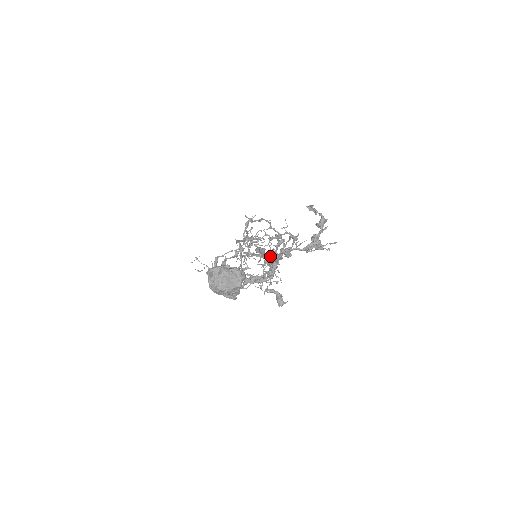
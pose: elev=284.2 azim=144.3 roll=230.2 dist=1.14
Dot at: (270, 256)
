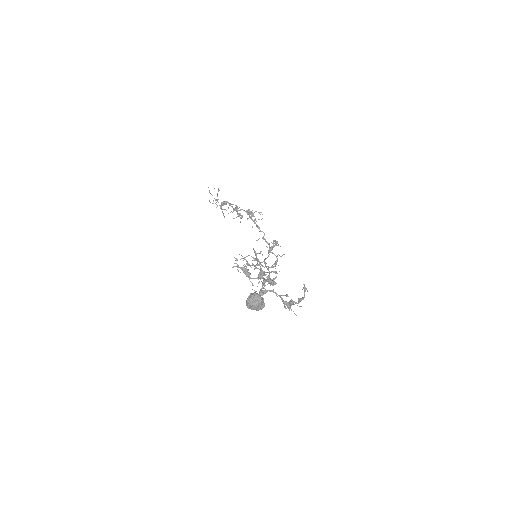
Dot at: (265, 274)
